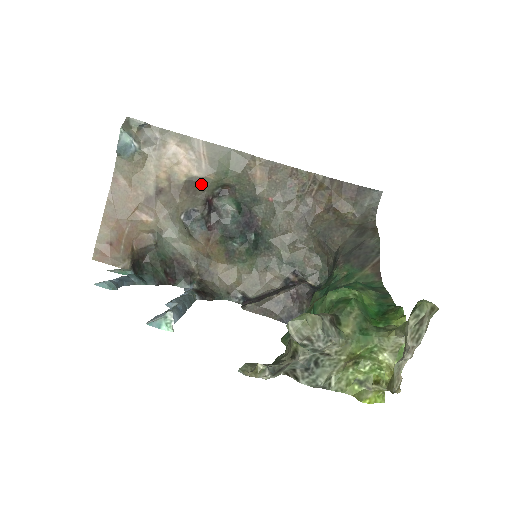
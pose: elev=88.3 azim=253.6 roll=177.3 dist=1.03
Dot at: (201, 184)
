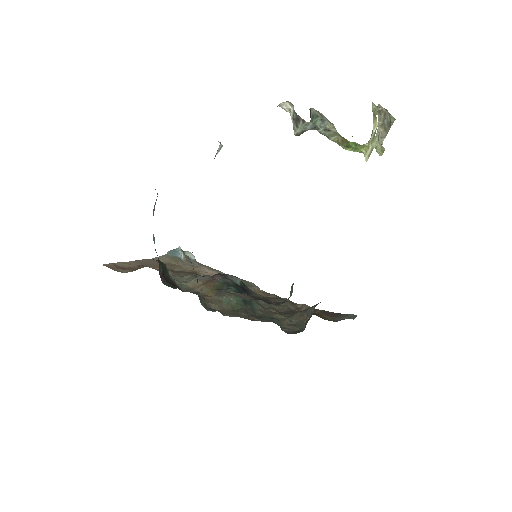
Dot at: occluded
